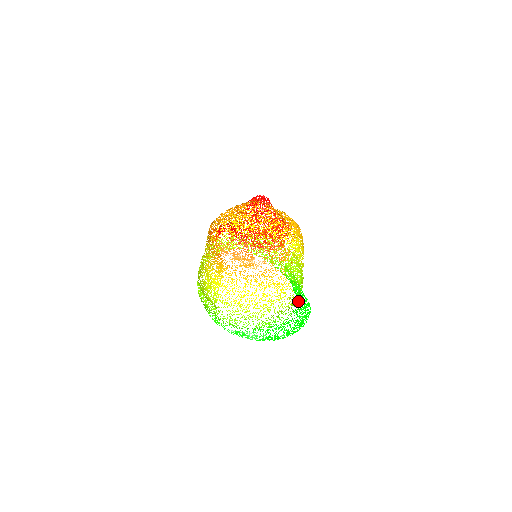
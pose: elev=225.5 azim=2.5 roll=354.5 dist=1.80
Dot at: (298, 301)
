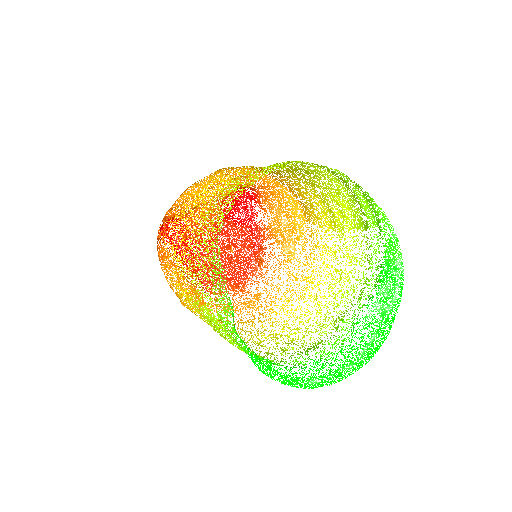
Dot at: occluded
